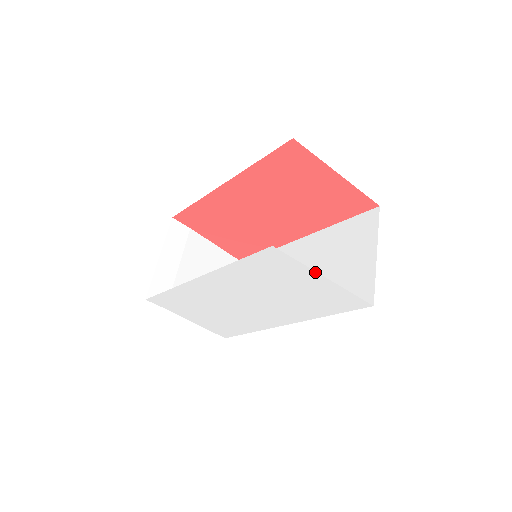
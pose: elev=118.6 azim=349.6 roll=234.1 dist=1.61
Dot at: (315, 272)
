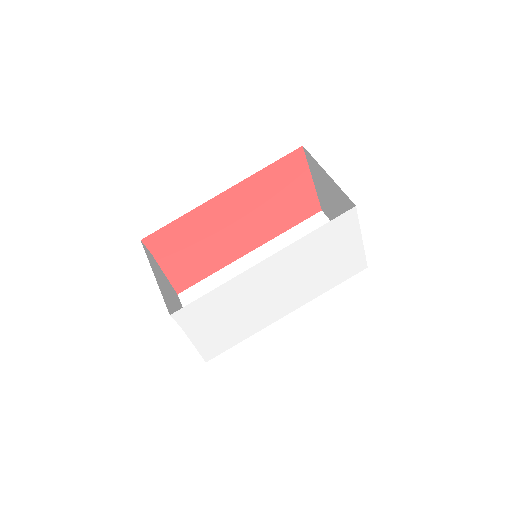
Dot at: (360, 234)
